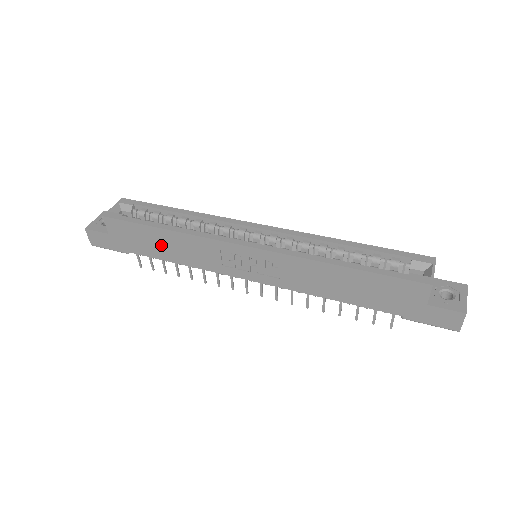
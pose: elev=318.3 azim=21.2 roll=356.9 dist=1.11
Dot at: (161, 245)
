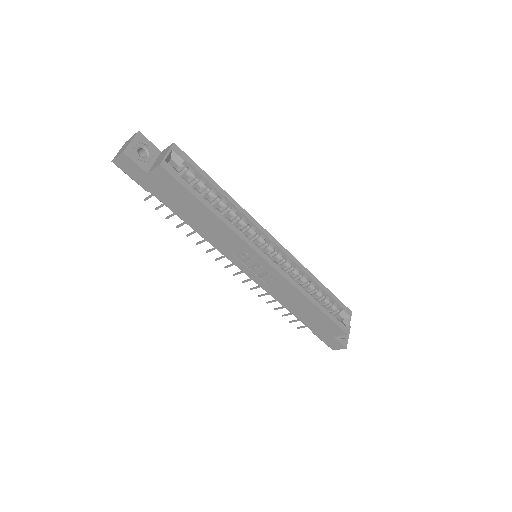
Dot at: (194, 214)
